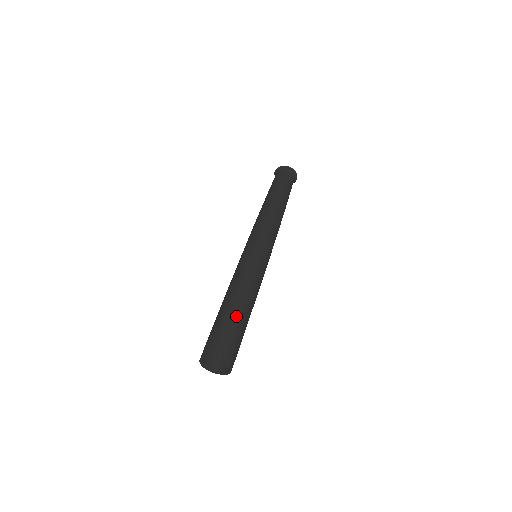
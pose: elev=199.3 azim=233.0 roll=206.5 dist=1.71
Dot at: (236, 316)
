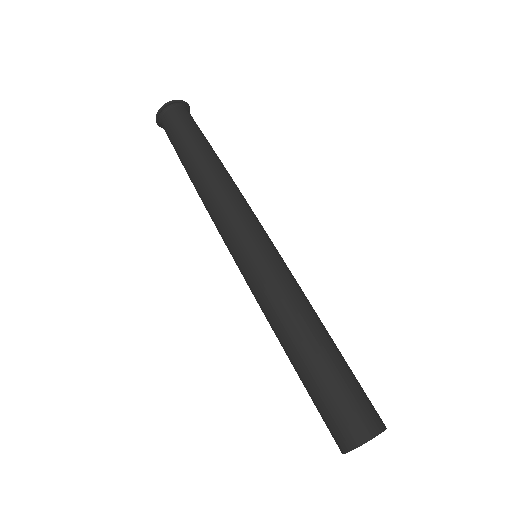
Dot at: (315, 372)
